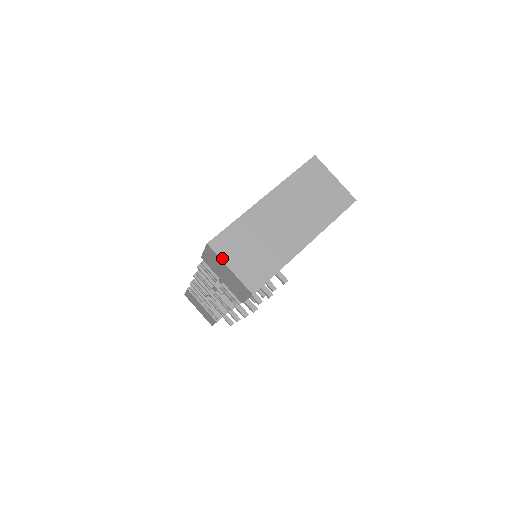
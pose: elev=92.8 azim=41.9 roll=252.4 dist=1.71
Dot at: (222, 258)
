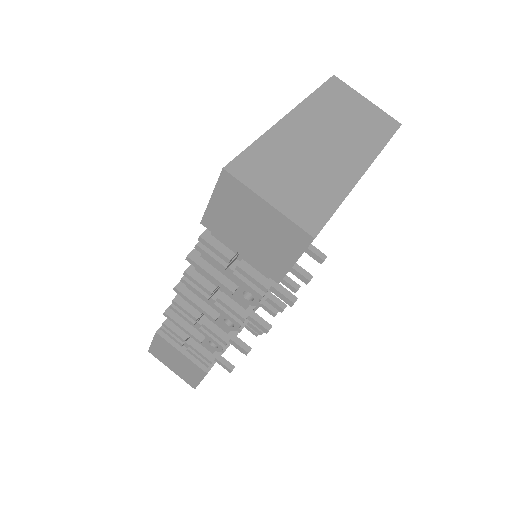
Dot at: (252, 188)
